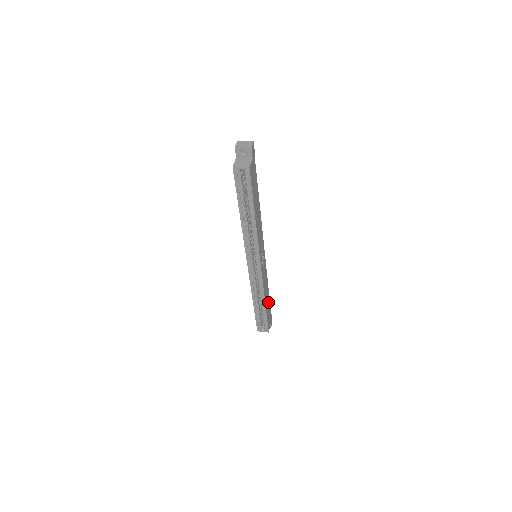
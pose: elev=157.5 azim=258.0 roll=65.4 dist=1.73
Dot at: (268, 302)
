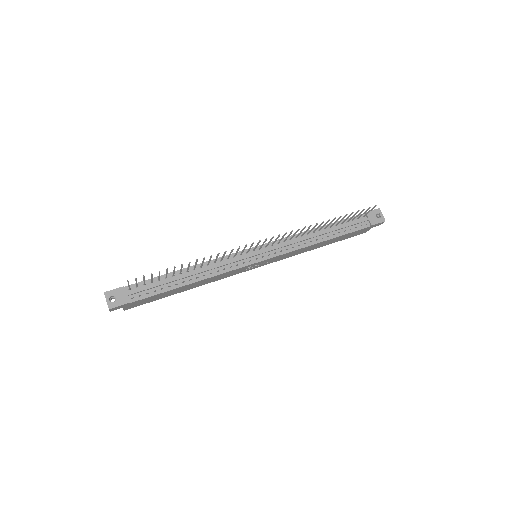
Dot at: (335, 239)
